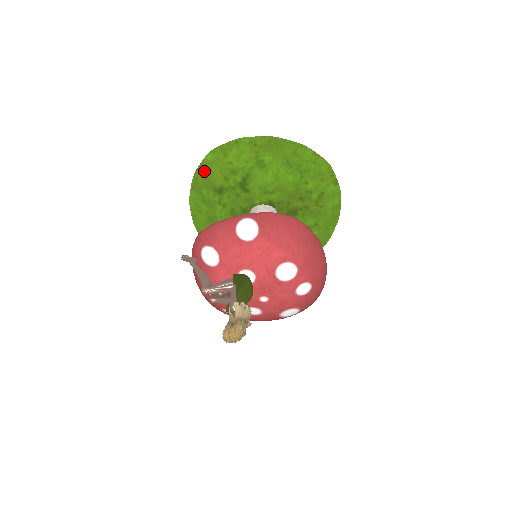
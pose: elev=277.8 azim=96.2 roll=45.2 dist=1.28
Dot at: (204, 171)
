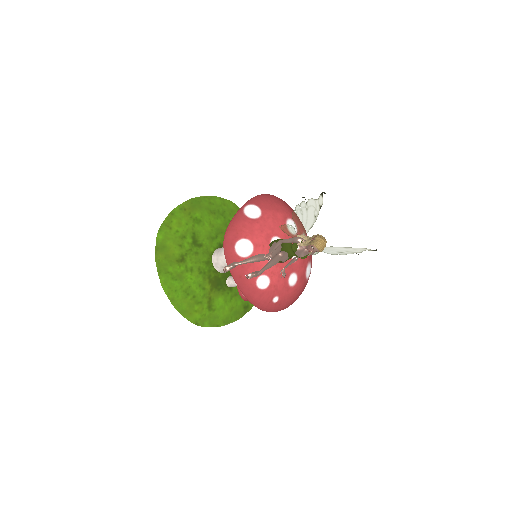
Dot at: (161, 251)
